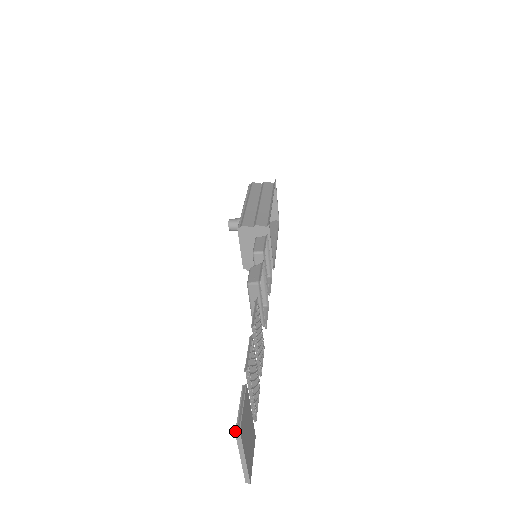
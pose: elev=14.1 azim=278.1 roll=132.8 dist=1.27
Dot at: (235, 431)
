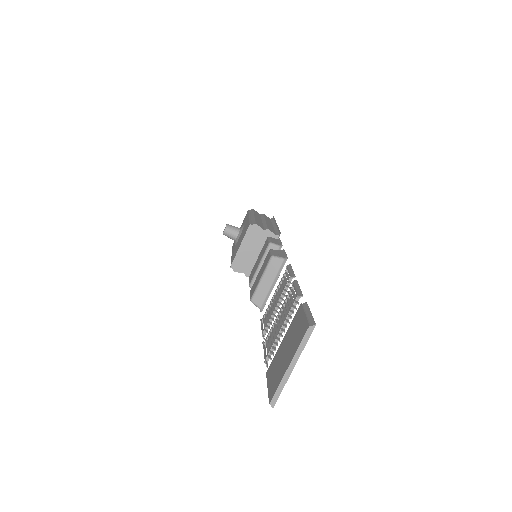
Dot at: (309, 324)
